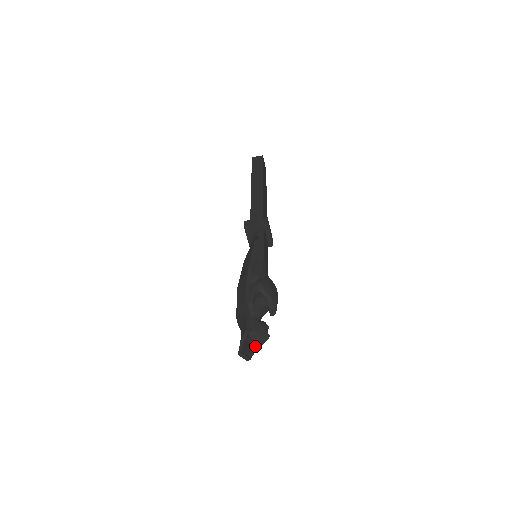
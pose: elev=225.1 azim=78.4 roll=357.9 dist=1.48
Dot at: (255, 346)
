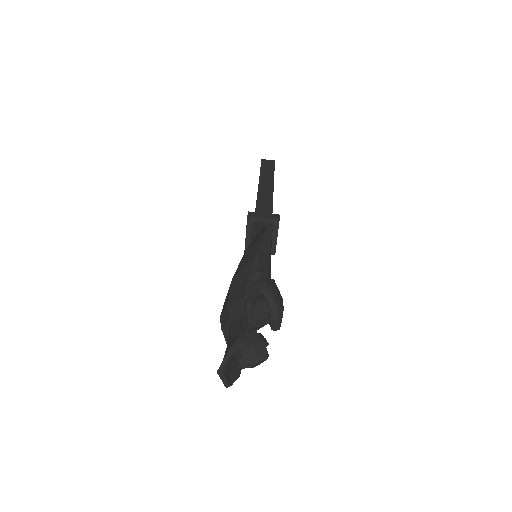
Dot at: (244, 366)
